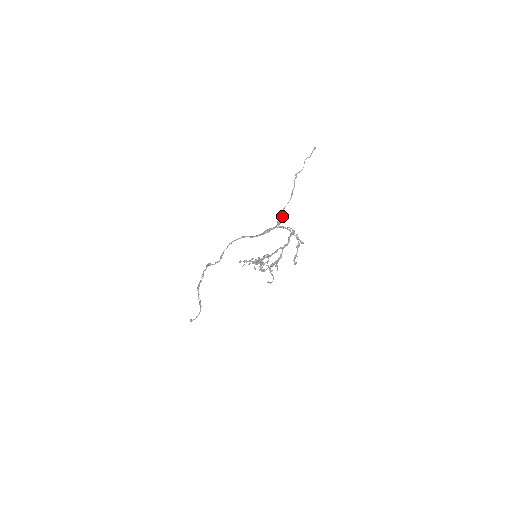
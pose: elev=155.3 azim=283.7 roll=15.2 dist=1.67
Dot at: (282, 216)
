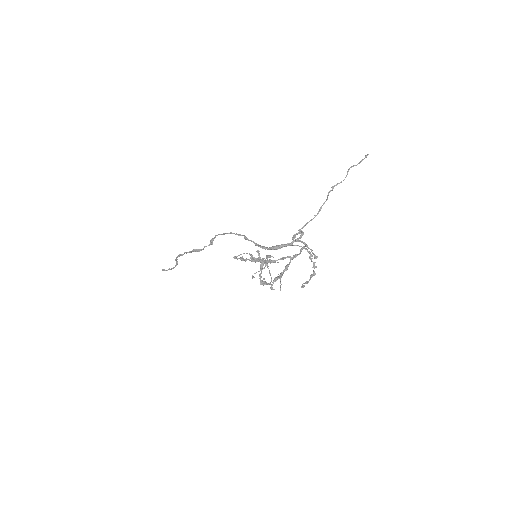
Dot at: (301, 232)
